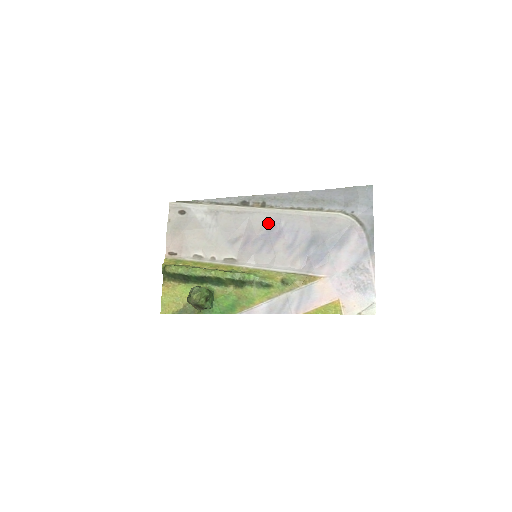
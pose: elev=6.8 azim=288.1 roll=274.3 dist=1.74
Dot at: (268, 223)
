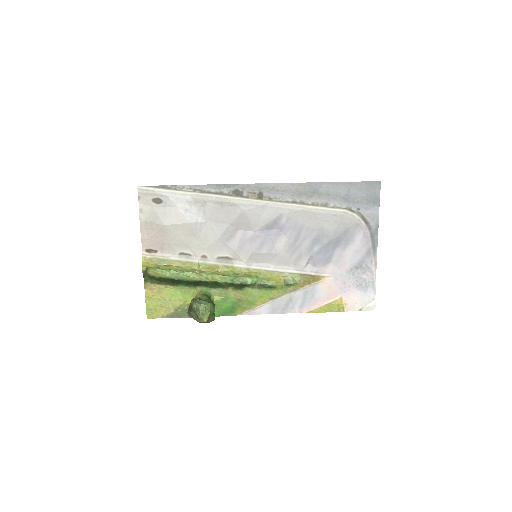
Dot at: (268, 219)
